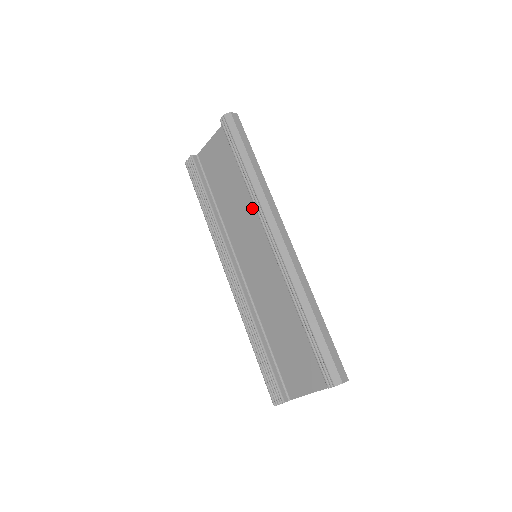
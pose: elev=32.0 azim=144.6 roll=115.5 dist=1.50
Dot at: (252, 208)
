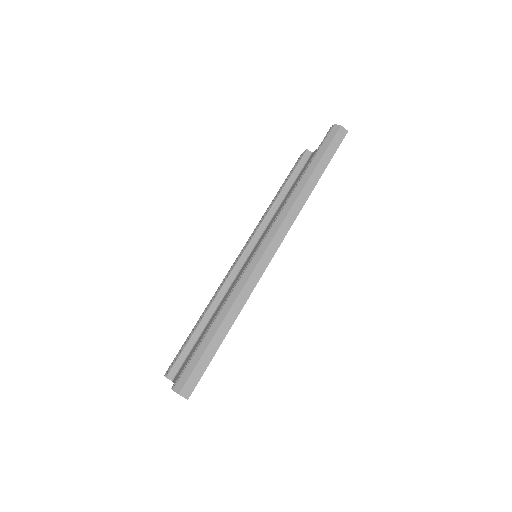
Dot at: occluded
